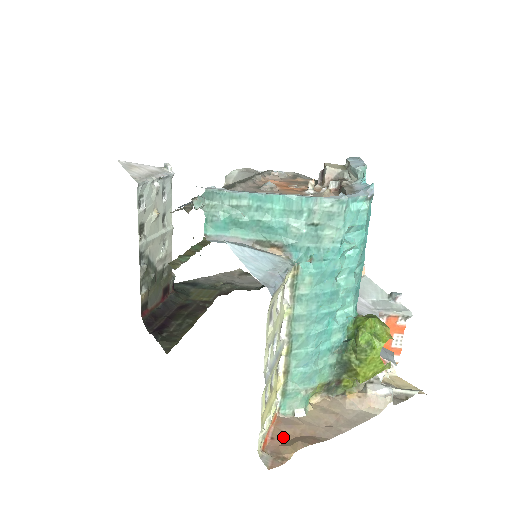
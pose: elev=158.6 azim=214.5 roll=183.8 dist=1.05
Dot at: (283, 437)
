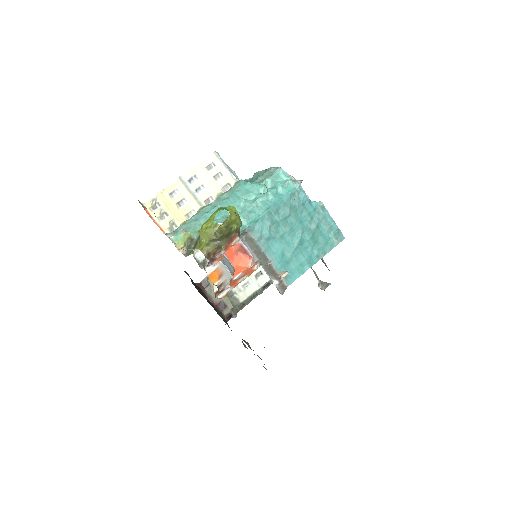
Dot at: occluded
